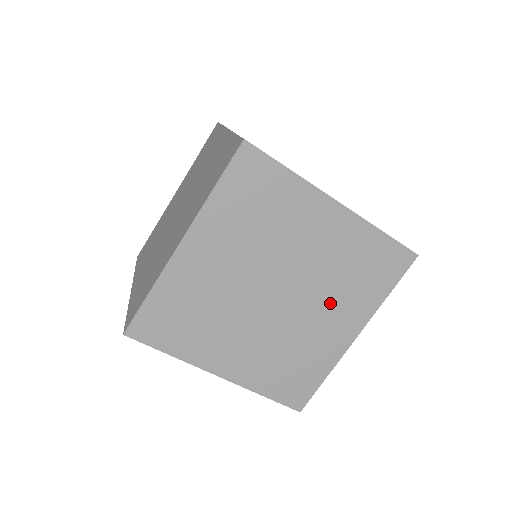
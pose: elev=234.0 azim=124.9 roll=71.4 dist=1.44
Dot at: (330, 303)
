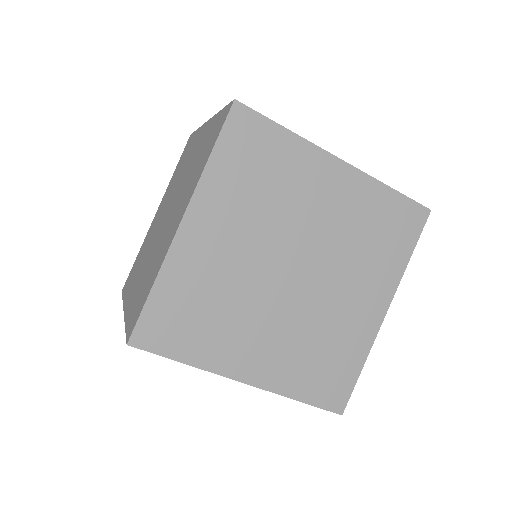
Dot at: (352, 275)
